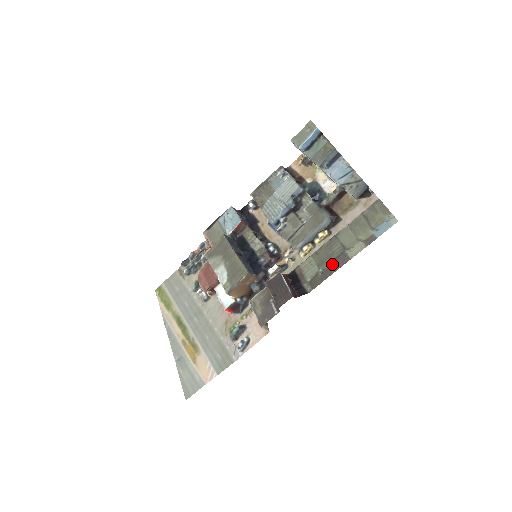
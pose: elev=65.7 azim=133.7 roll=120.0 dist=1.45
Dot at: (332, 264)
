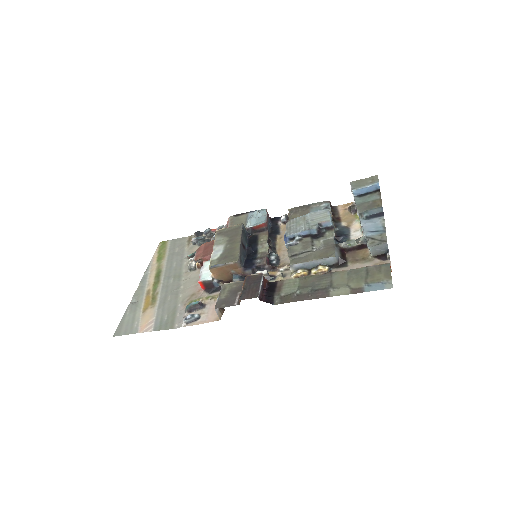
Dot at: (311, 292)
